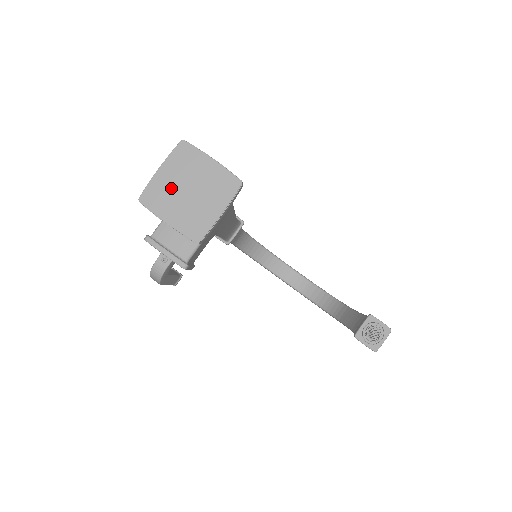
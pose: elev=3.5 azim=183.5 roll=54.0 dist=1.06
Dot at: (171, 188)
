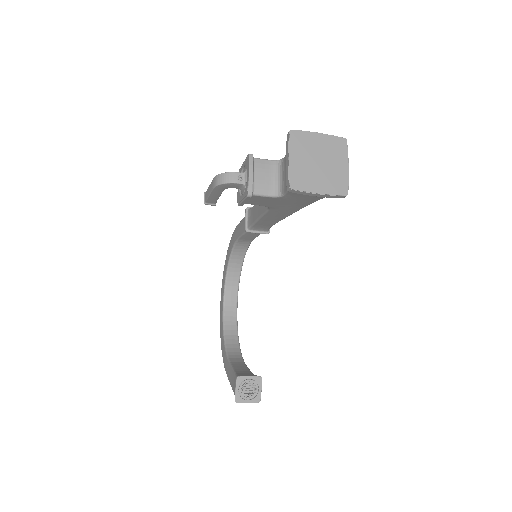
Dot at: (313, 148)
